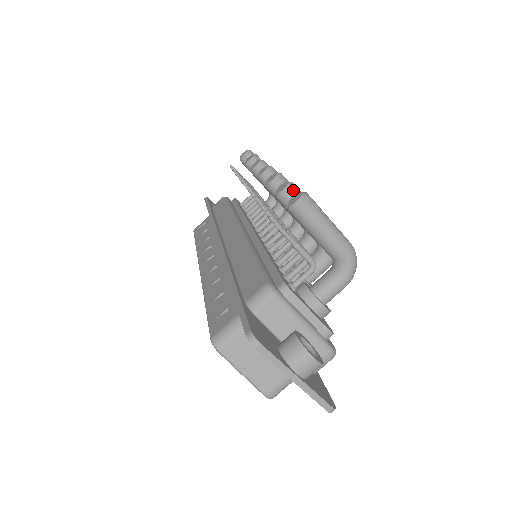
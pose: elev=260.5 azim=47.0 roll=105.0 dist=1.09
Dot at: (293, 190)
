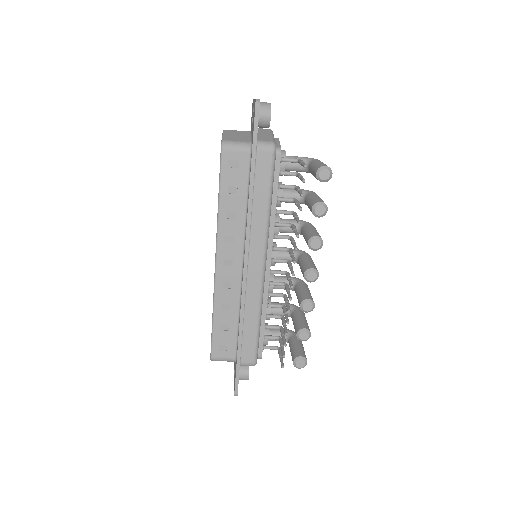
Dot at: (306, 339)
